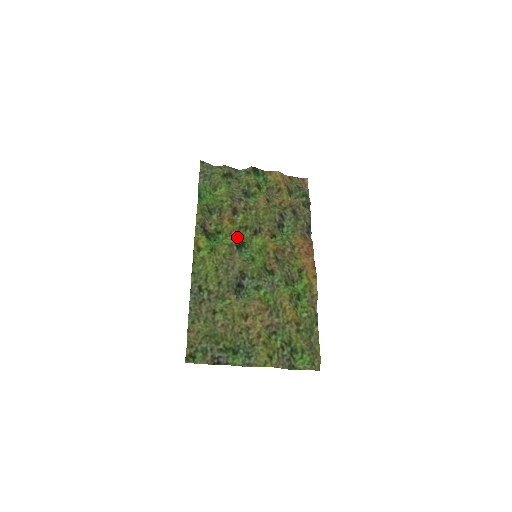
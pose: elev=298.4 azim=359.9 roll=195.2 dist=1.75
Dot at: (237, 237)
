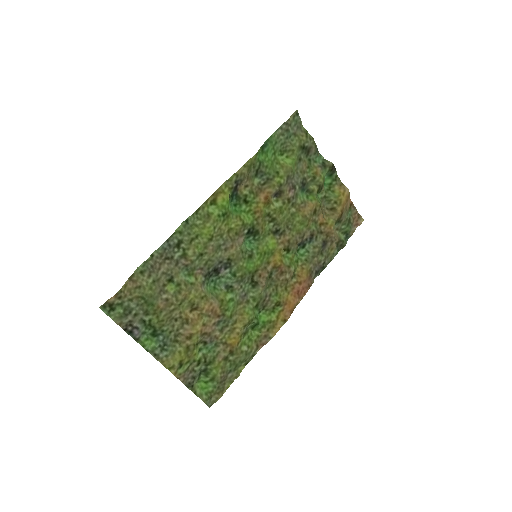
Dot at: (257, 222)
